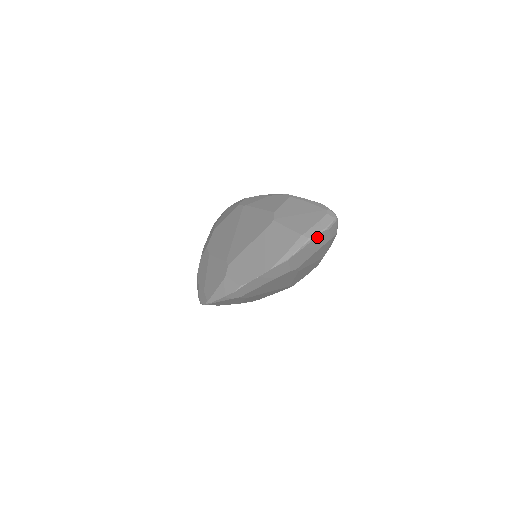
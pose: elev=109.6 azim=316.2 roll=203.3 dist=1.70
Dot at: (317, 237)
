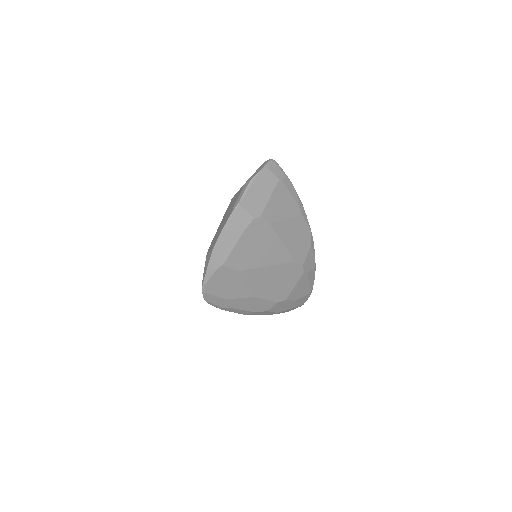
Dot at: (258, 177)
